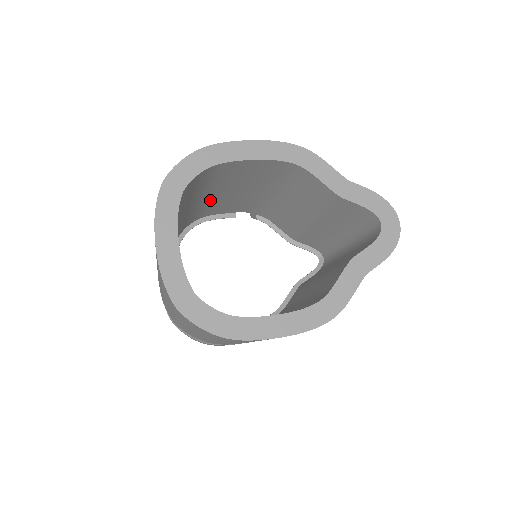
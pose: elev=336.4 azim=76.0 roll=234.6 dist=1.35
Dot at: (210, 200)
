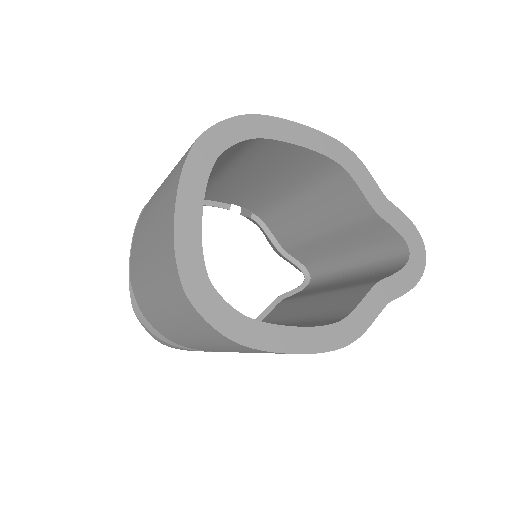
Dot at: (218, 181)
